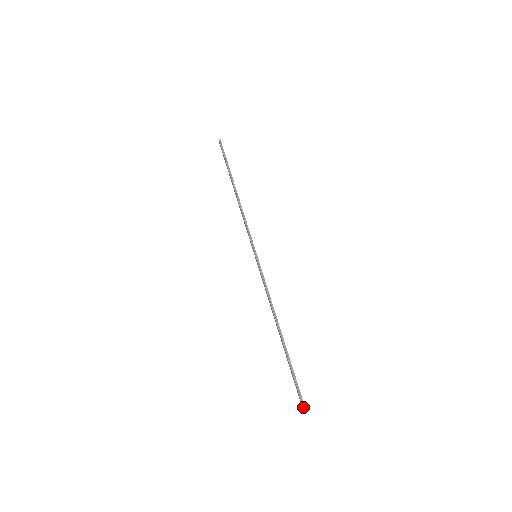
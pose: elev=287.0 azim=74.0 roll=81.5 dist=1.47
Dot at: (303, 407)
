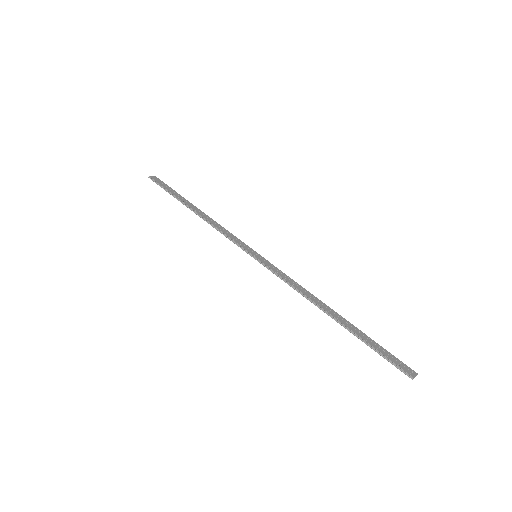
Dot at: occluded
